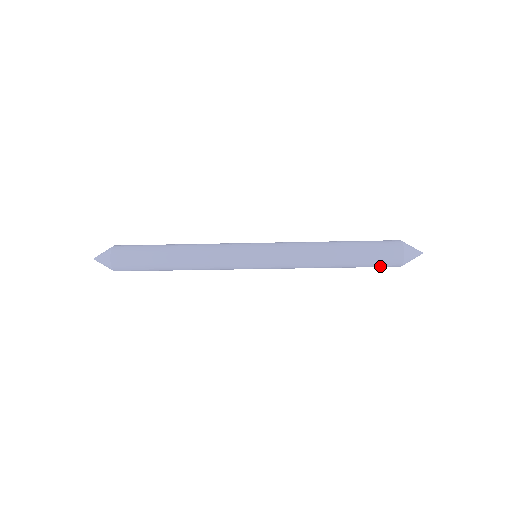
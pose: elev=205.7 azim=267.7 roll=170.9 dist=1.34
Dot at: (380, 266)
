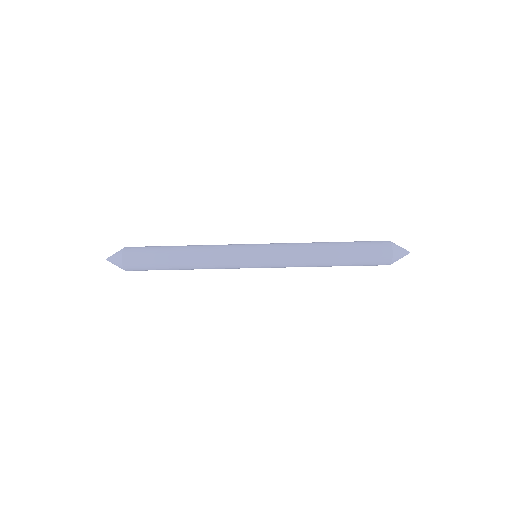
Dot at: (371, 264)
